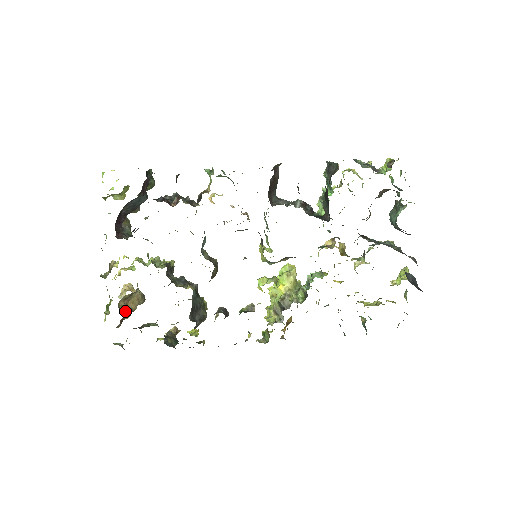
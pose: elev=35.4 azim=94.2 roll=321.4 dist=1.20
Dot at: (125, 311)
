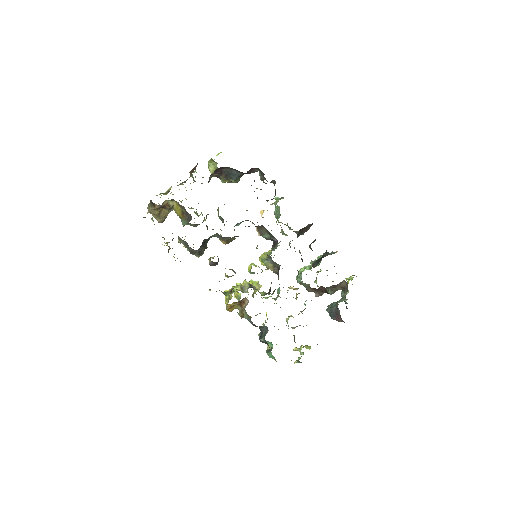
Dot at: (160, 209)
